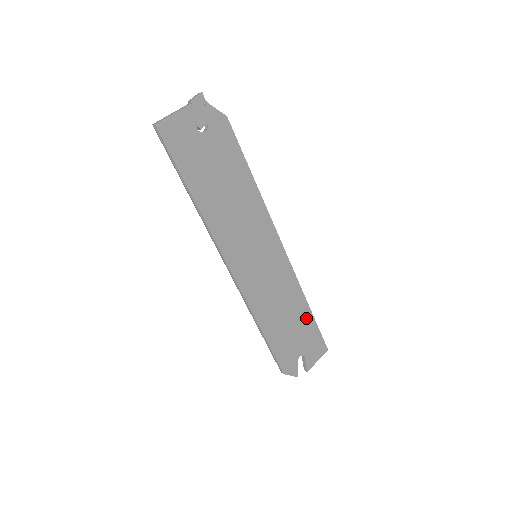
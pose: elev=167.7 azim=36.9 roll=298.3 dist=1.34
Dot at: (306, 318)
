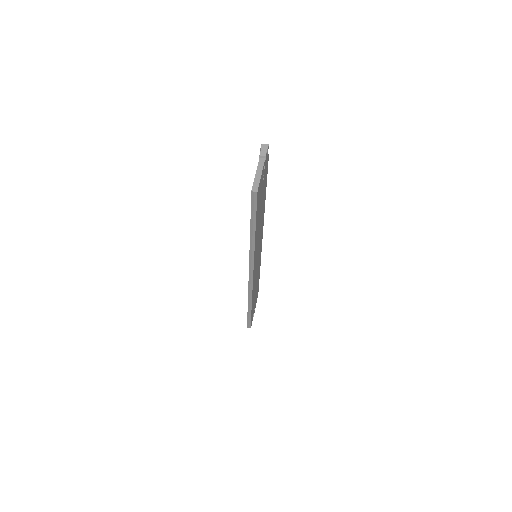
Dot at: (258, 281)
